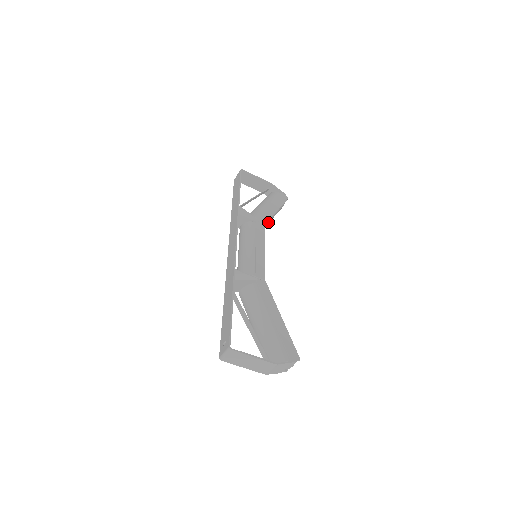
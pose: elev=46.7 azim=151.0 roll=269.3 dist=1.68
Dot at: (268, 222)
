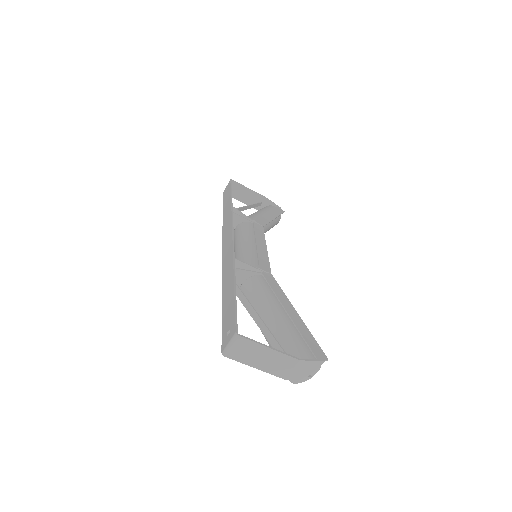
Dot at: (265, 230)
